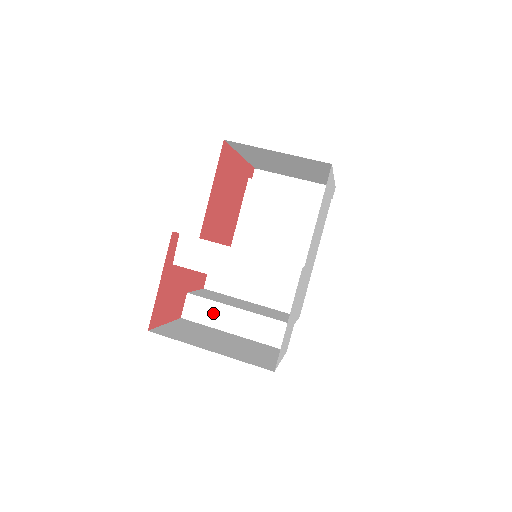
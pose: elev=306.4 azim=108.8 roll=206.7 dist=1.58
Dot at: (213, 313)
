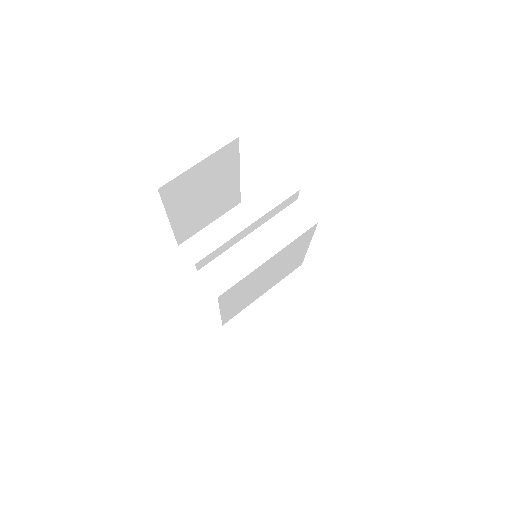
Dot at: (276, 330)
